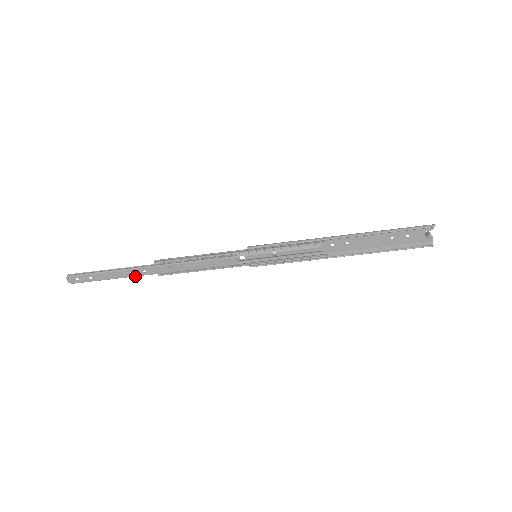
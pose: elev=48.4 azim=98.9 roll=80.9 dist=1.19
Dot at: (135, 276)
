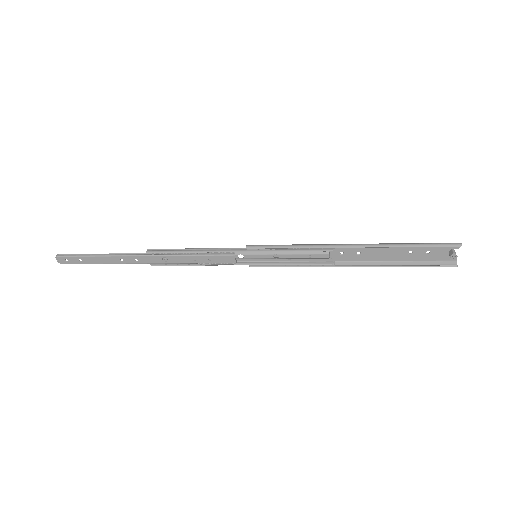
Dot at: (126, 263)
